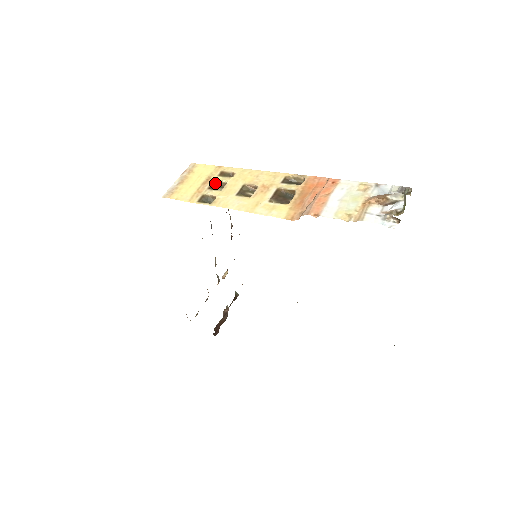
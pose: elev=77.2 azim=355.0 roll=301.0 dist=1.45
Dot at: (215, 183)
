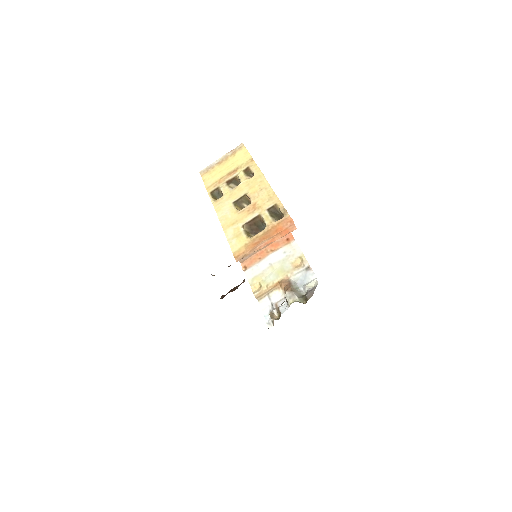
Dot at: (235, 178)
